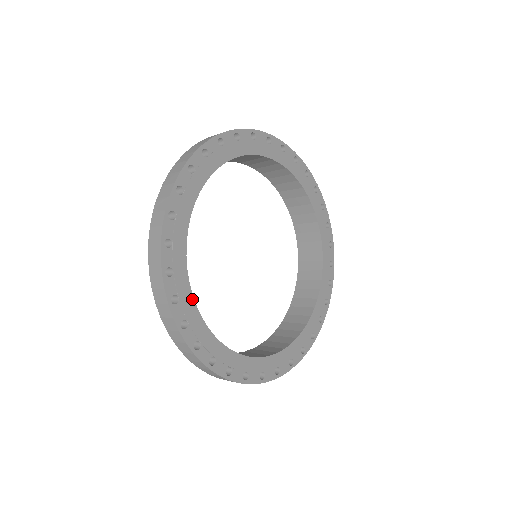
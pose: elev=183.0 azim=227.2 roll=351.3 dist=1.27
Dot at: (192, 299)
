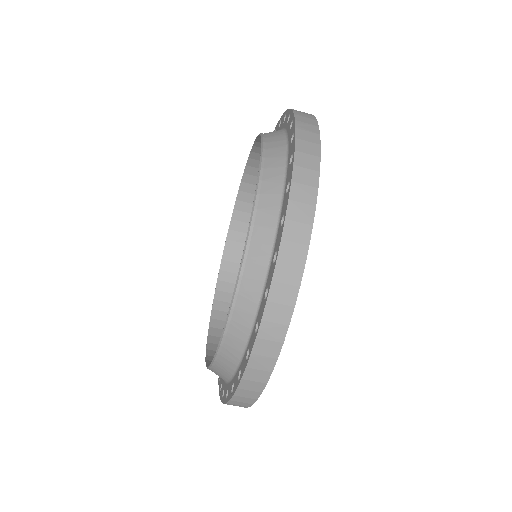
Dot at: occluded
